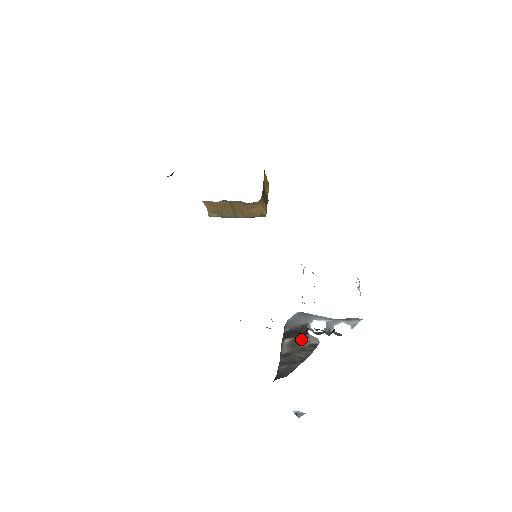
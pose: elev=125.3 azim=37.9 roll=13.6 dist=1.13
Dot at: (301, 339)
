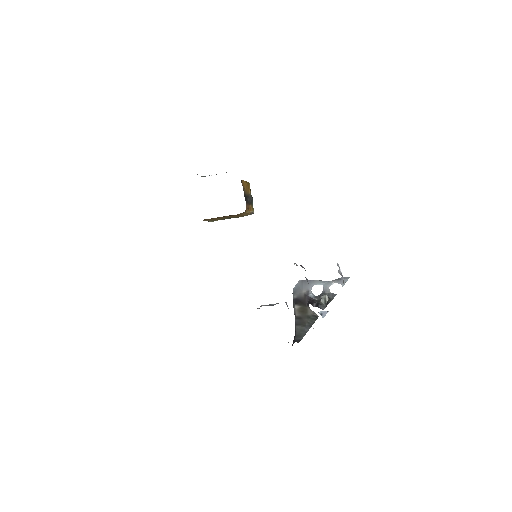
Dot at: (306, 309)
